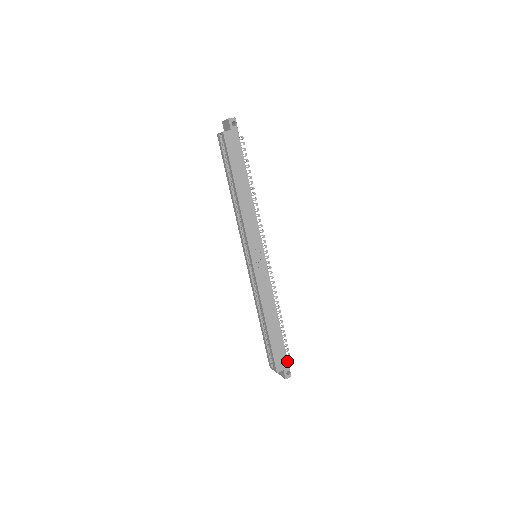
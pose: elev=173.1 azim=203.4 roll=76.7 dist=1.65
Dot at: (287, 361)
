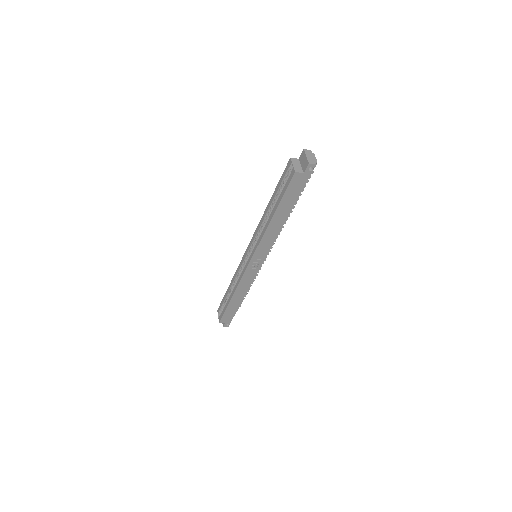
Dot at: occluded
